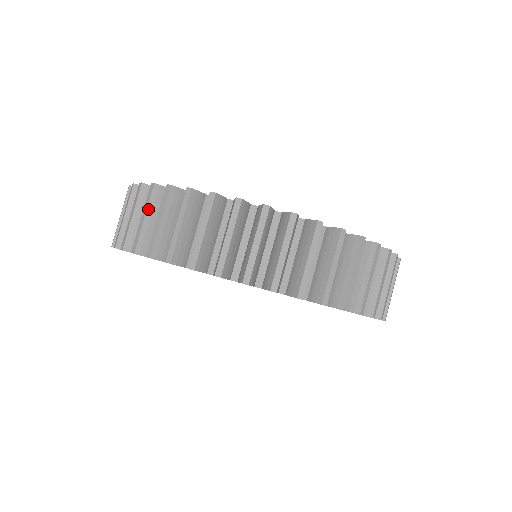
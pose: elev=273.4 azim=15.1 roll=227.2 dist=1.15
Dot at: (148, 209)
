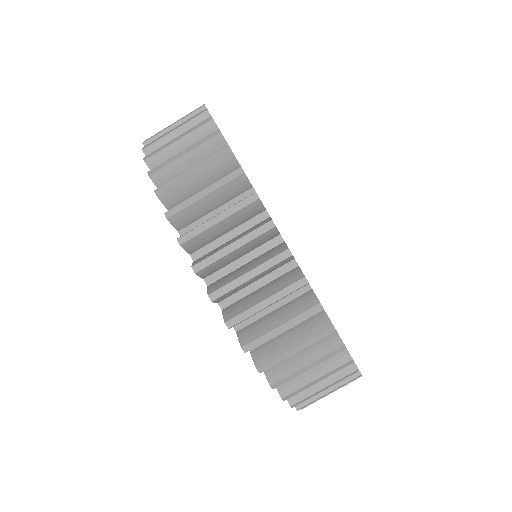
Dot at: (246, 244)
